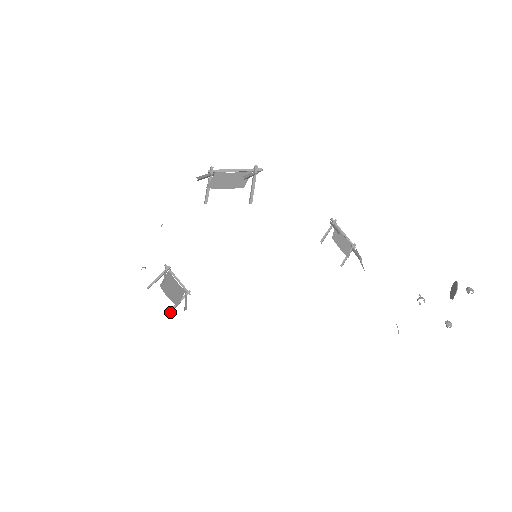
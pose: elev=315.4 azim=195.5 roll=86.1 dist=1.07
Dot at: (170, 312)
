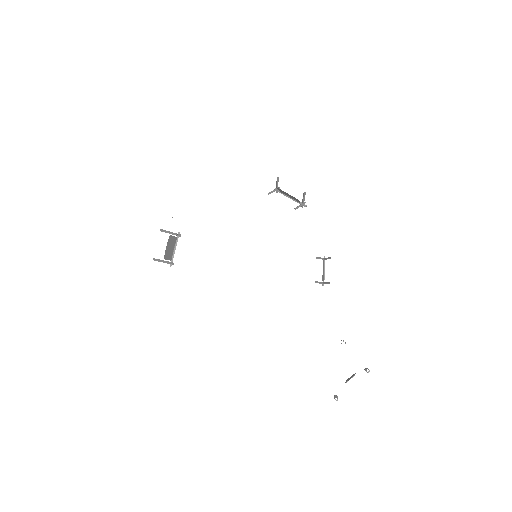
Dot at: (154, 260)
